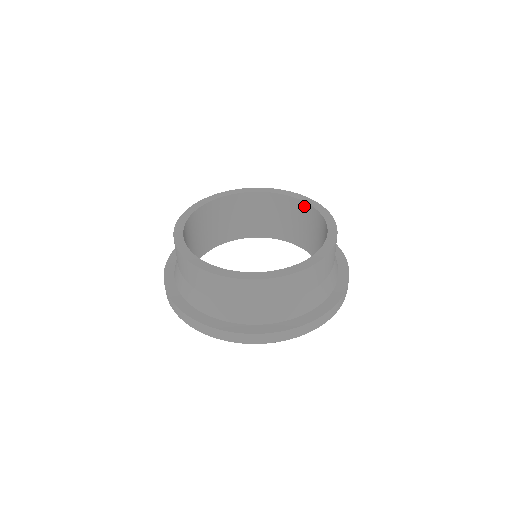
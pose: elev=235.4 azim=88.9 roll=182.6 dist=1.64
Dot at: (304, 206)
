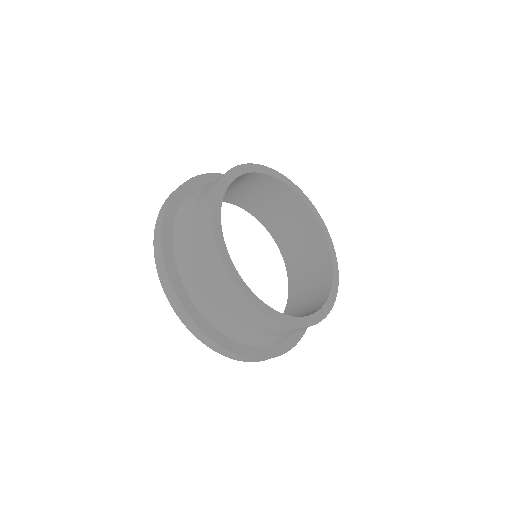
Dot at: (298, 201)
